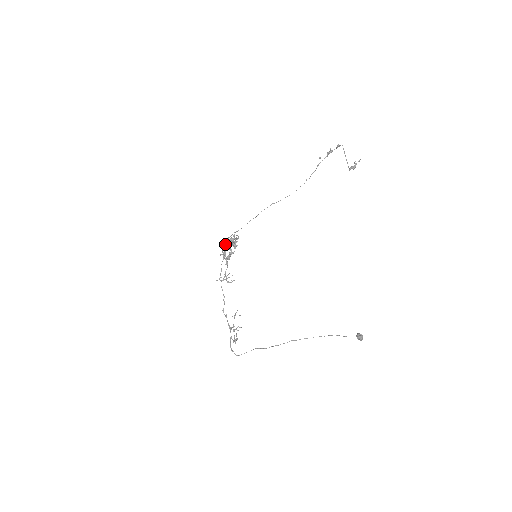
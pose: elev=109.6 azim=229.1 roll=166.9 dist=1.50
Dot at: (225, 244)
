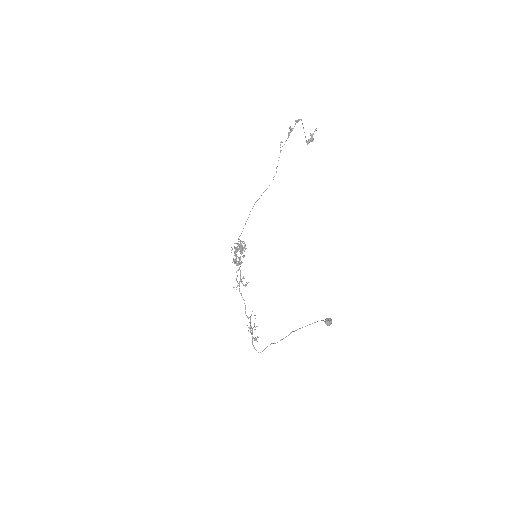
Dot at: (234, 251)
